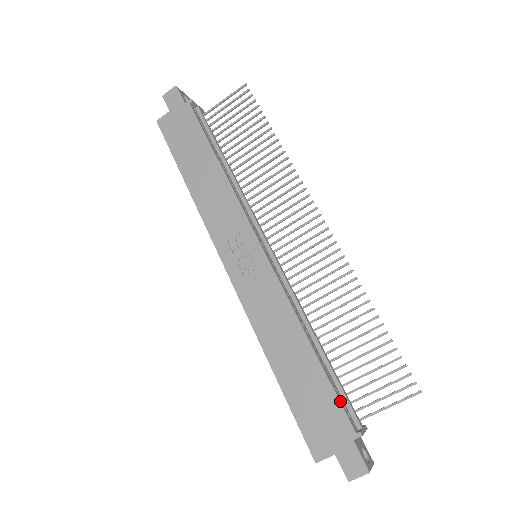
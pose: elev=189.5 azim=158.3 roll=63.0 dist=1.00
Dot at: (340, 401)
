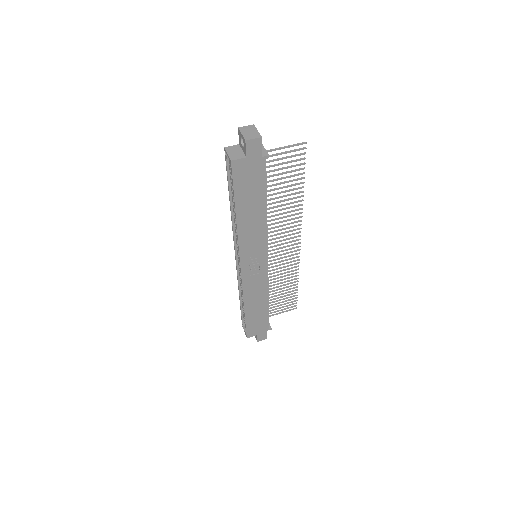
Dot at: occluded
